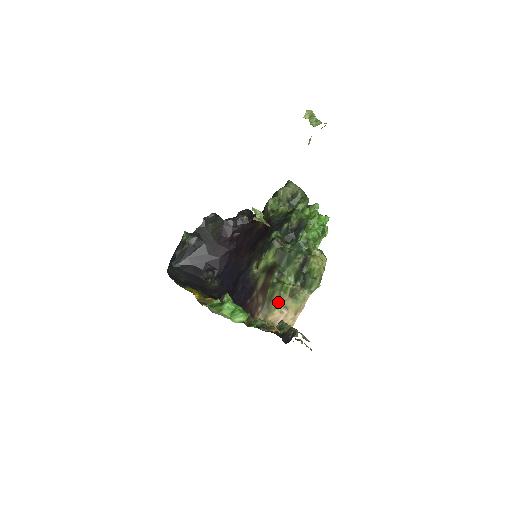
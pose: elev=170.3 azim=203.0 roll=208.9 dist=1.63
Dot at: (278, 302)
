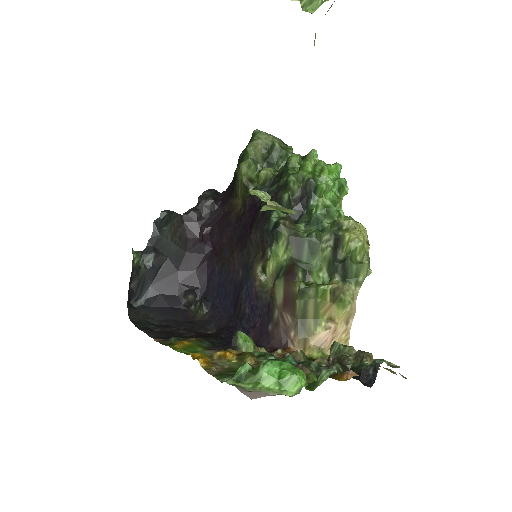
Dot at: (317, 315)
